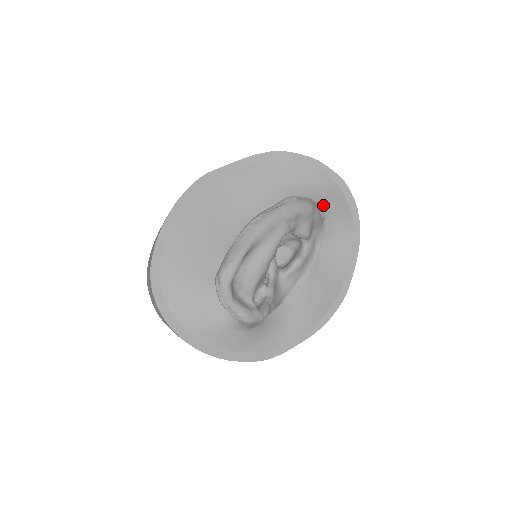
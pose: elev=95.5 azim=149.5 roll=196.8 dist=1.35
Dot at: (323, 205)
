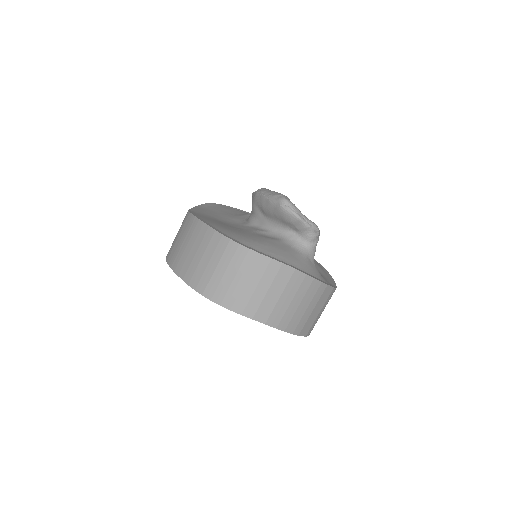
Dot at: occluded
